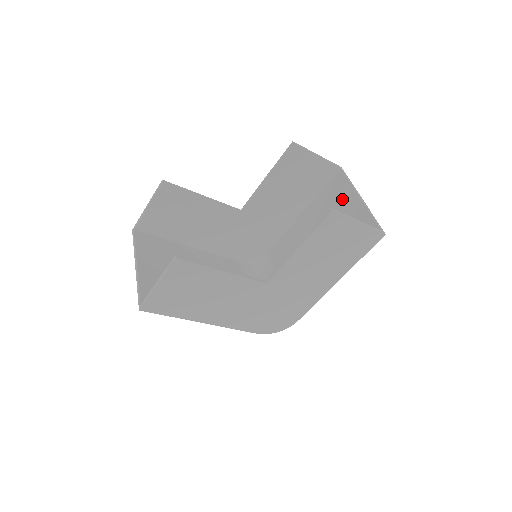
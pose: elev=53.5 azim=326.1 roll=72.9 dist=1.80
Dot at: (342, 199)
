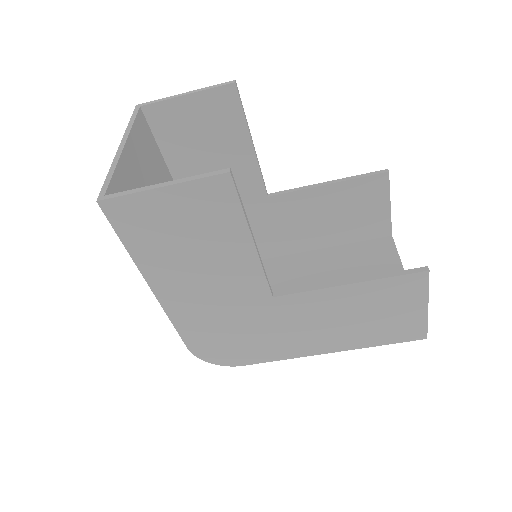
Dot at: (381, 267)
